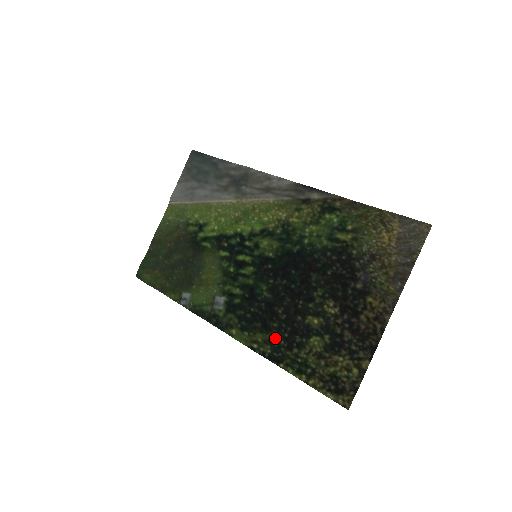
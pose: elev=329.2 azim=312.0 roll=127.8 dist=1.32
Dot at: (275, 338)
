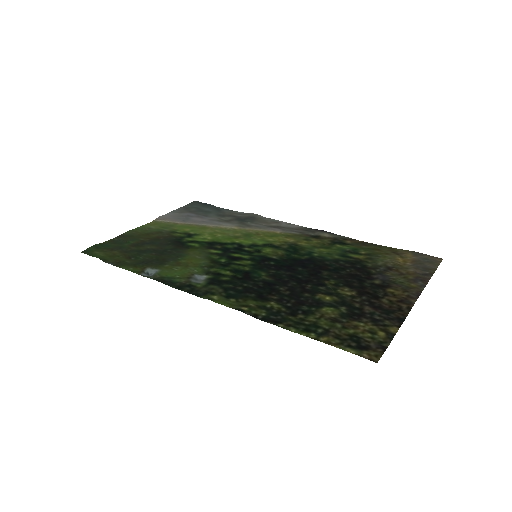
Dot at: (274, 305)
